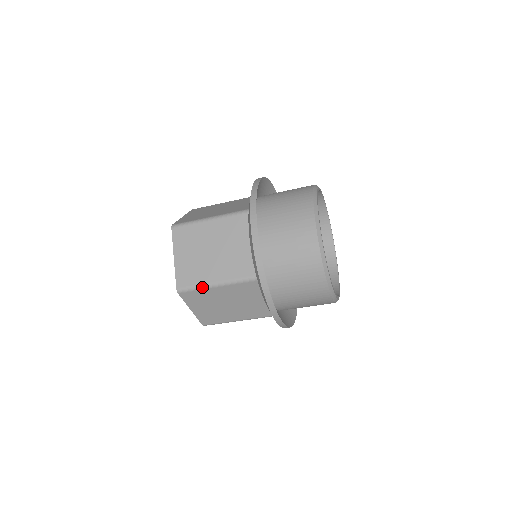
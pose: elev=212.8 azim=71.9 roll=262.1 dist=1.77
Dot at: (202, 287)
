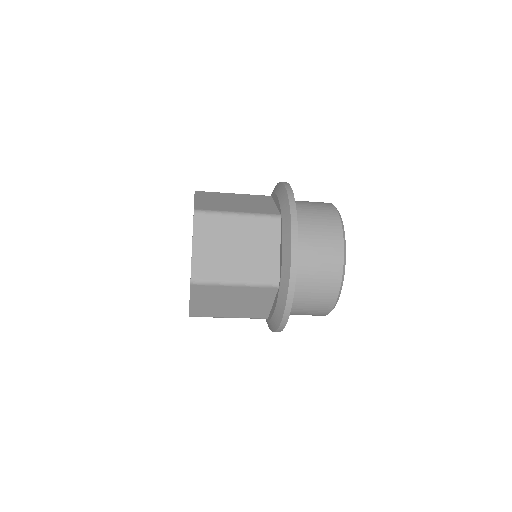
Dot at: (220, 283)
